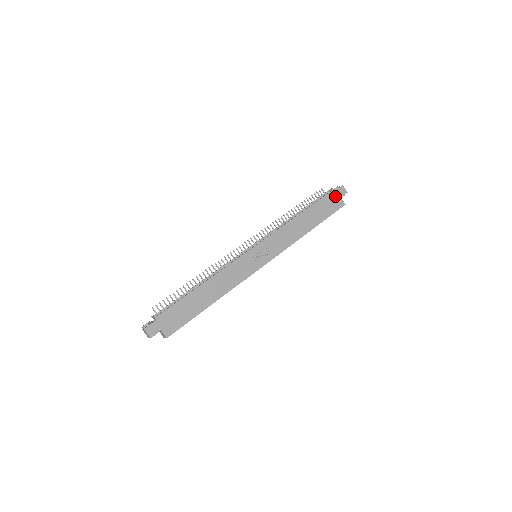
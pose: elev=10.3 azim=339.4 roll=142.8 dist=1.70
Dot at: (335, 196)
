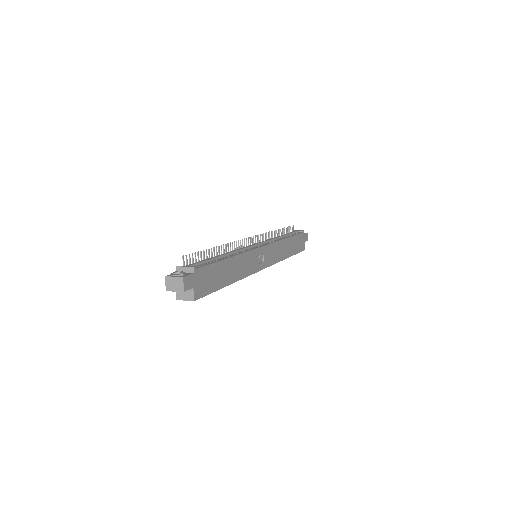
Dot at: (303, 238)
